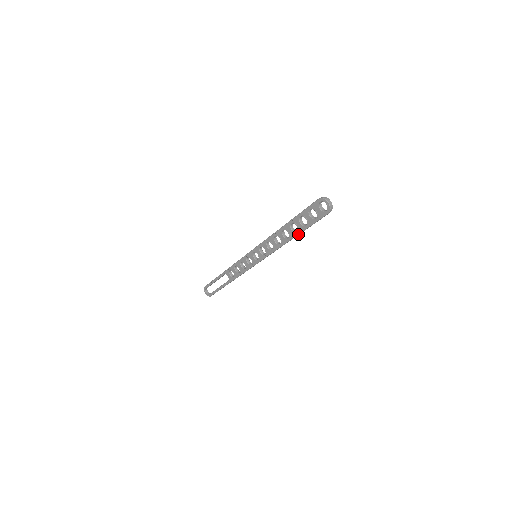
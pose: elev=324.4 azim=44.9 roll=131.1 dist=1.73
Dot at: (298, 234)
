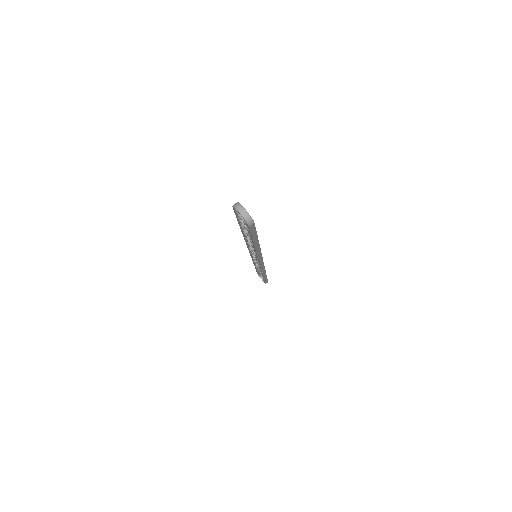
Dot at: (254, 244)
